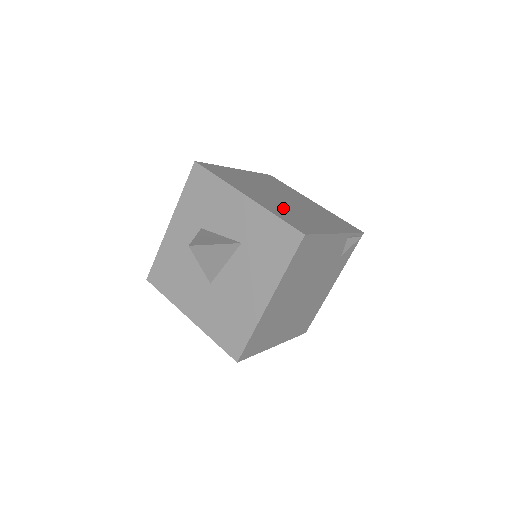
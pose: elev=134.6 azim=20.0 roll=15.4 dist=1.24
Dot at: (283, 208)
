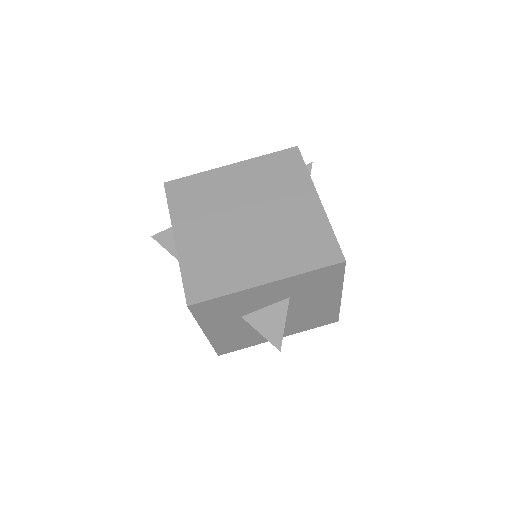
Dot at: (281, 244)
